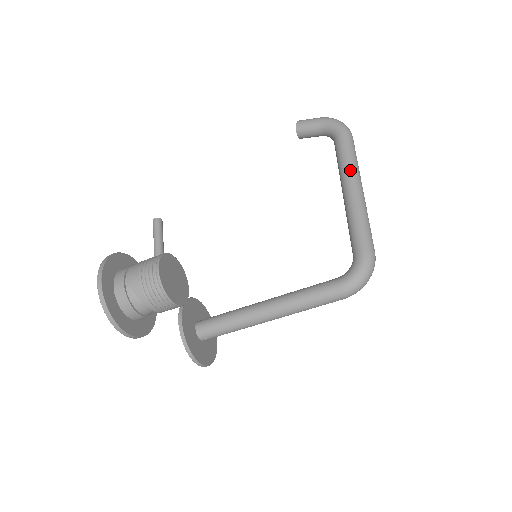
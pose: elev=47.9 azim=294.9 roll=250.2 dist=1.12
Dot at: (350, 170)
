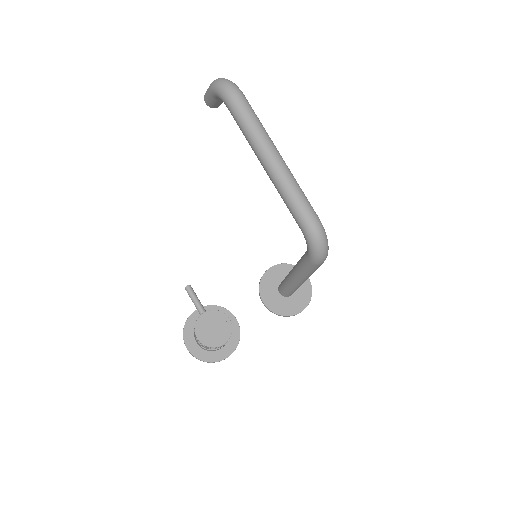
Dot at: (252, 146)
